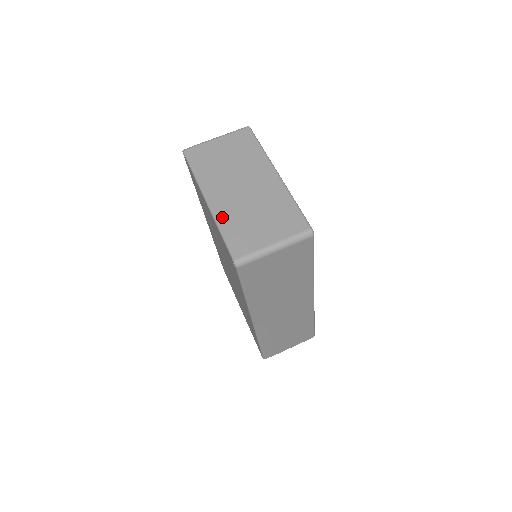
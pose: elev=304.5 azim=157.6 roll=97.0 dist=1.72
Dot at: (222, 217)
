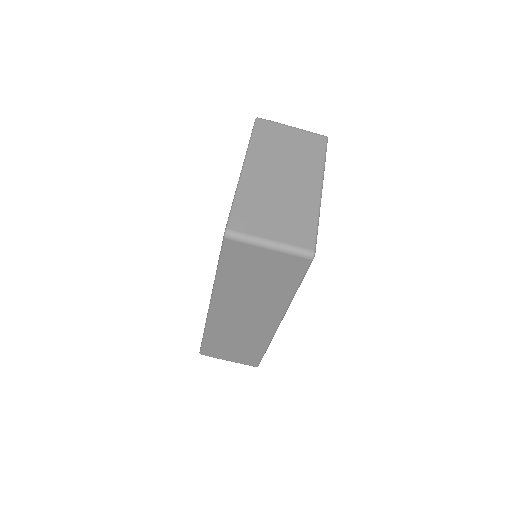
Dot at: (245, 189)
